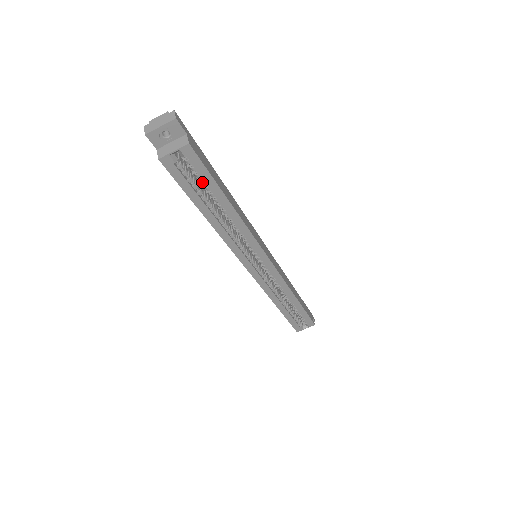
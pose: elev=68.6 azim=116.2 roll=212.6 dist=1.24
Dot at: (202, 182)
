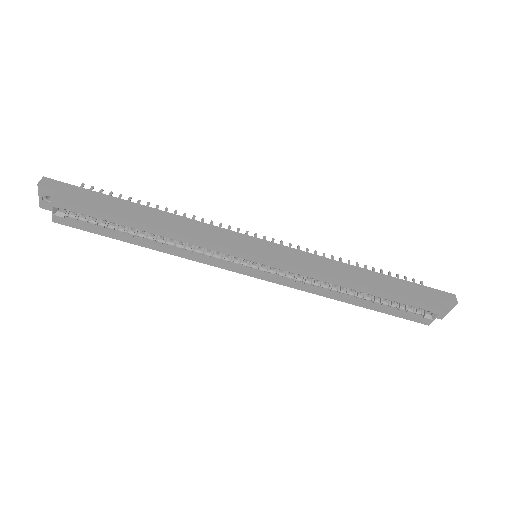
Dot at: (102, 220)
